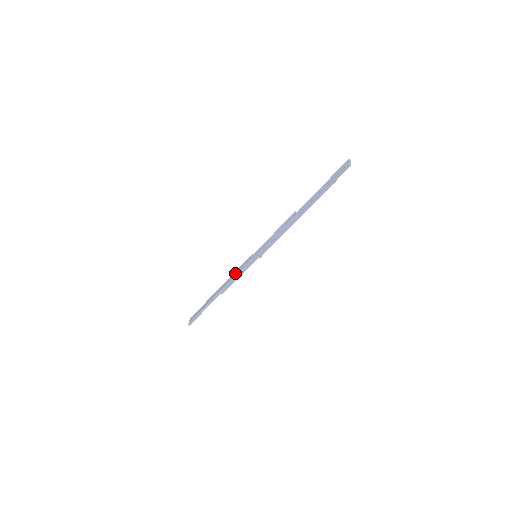
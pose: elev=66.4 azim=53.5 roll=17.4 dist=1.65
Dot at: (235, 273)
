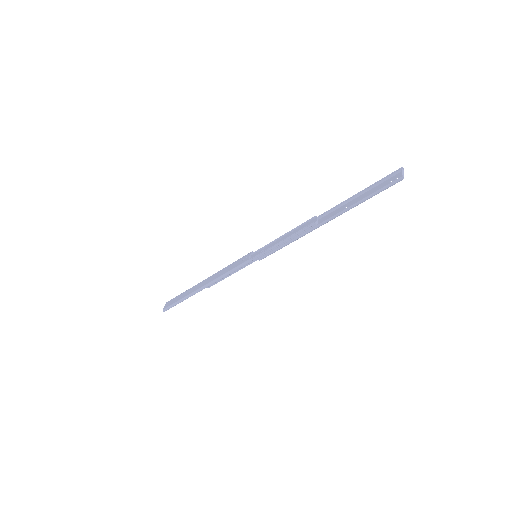
Dot at: (227, 269)
